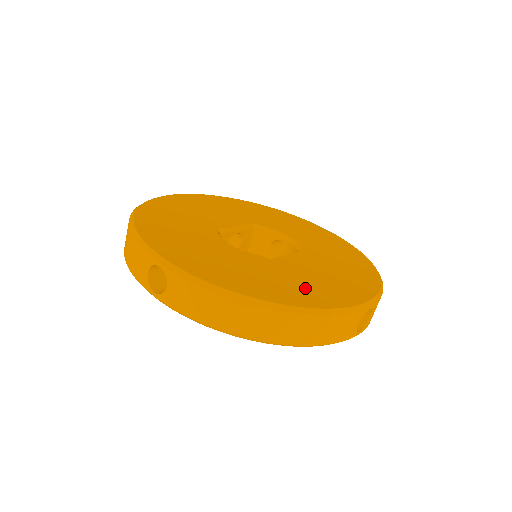
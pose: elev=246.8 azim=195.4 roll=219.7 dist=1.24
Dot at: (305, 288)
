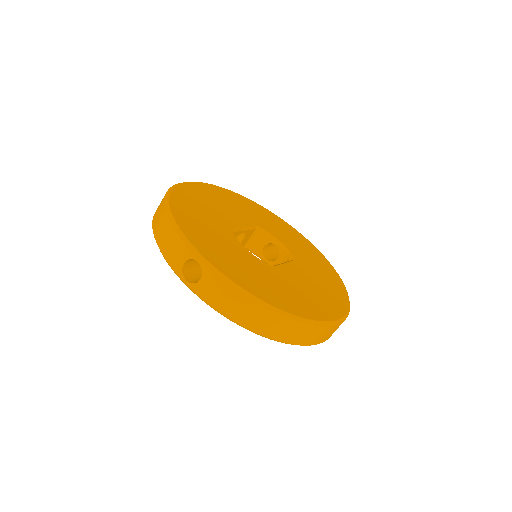
Dot at: (302, 299)
